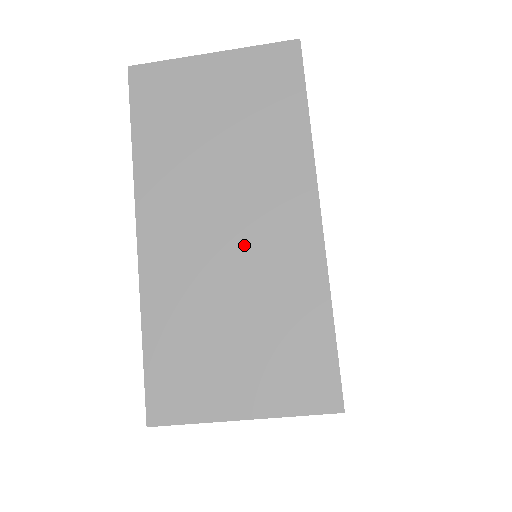
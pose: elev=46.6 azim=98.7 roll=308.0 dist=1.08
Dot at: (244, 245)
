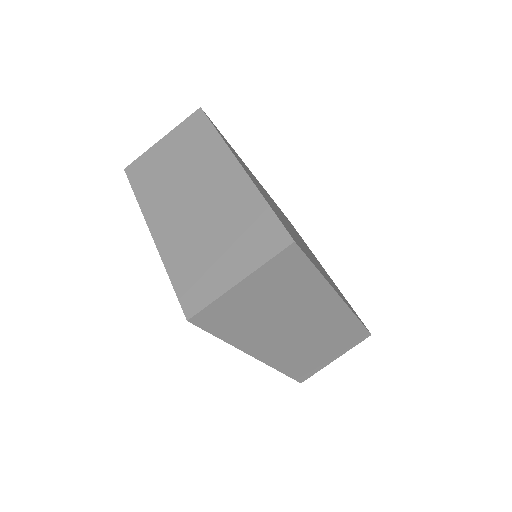
Dot at: (207, 202)
